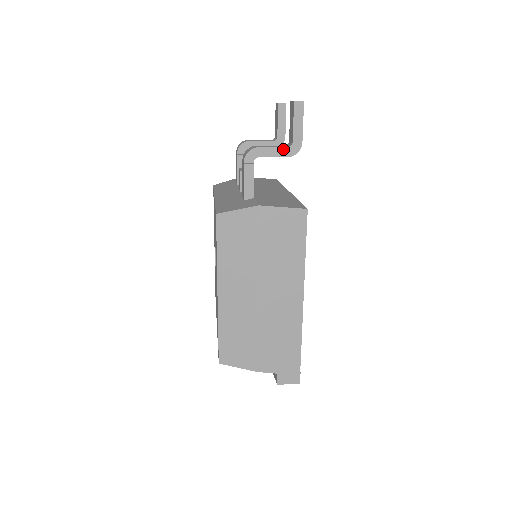
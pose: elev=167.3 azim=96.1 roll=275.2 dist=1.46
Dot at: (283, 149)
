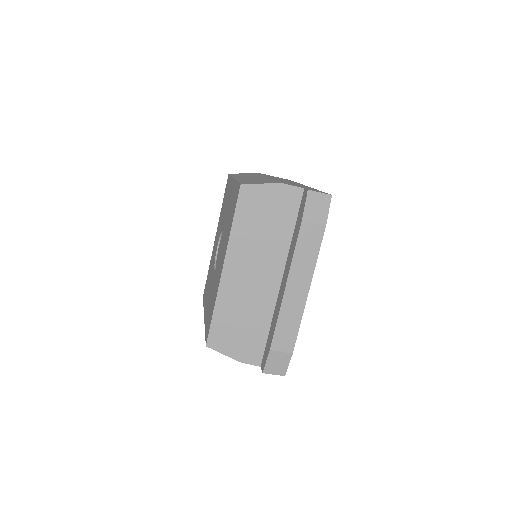
Dot at: occluded
